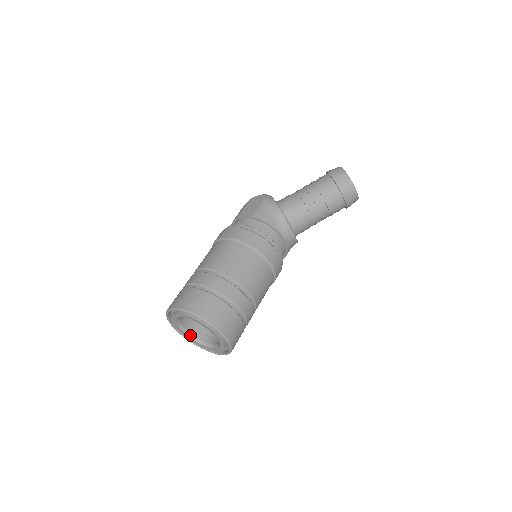
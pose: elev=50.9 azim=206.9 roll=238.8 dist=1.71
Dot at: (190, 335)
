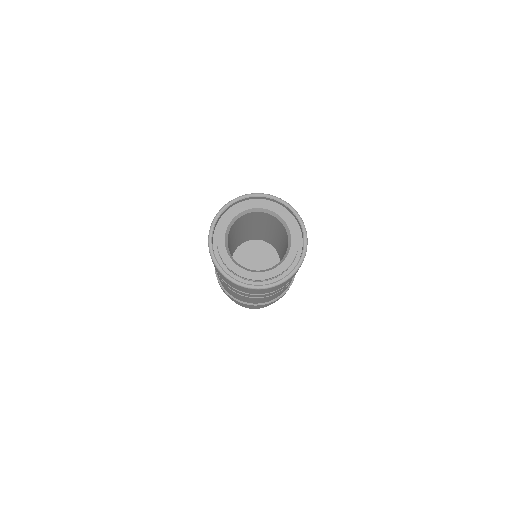
Dot at: (271, 269)
